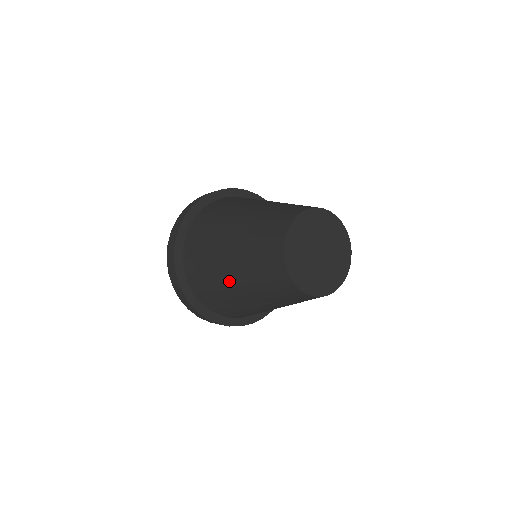
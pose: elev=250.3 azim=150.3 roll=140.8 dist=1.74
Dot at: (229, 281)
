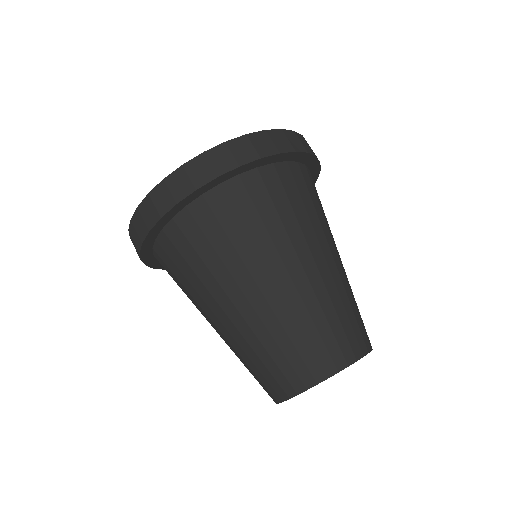
Dot at: (217, 307)
